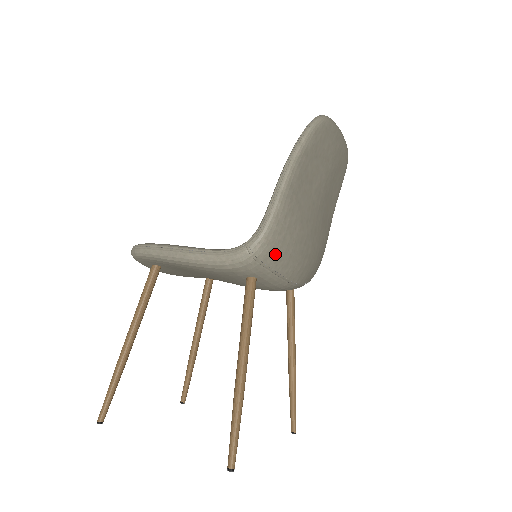
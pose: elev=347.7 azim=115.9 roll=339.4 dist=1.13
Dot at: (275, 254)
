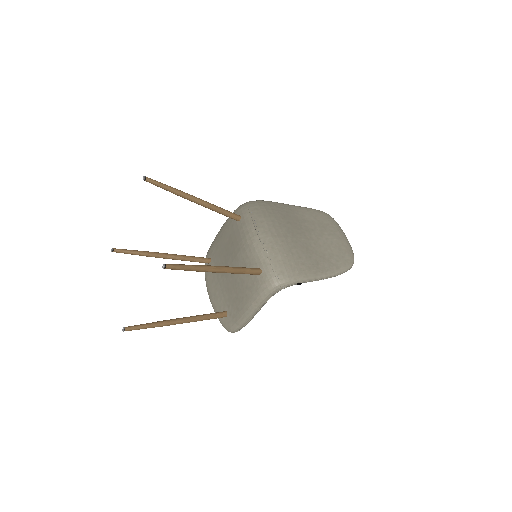
Dot at: (257, 206)
